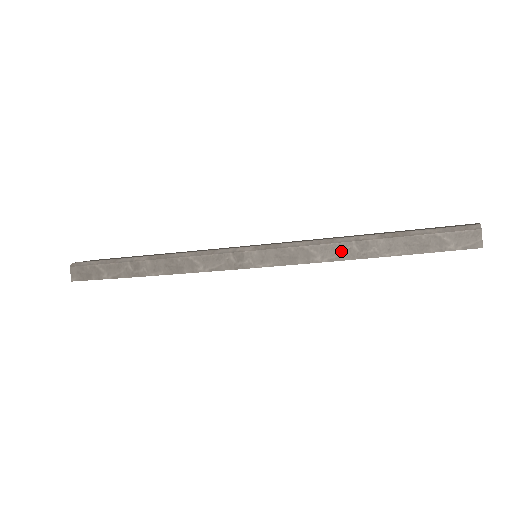
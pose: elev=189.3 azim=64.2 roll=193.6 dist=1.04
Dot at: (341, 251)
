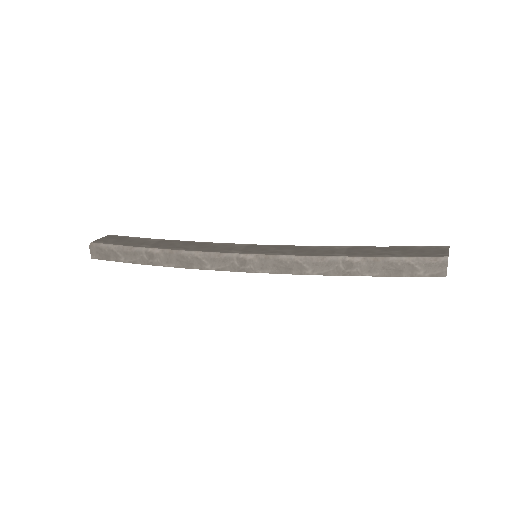
Dot at: (329, 268)
